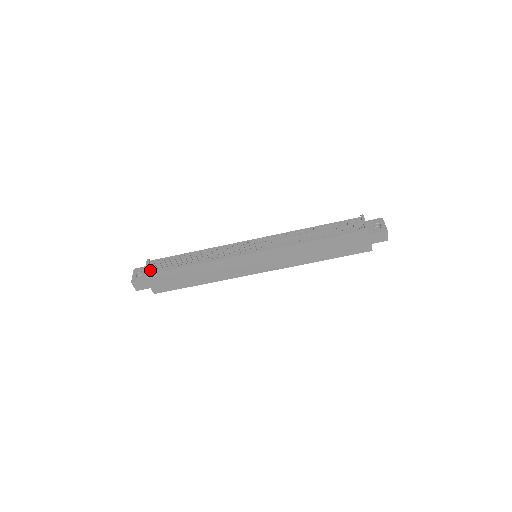
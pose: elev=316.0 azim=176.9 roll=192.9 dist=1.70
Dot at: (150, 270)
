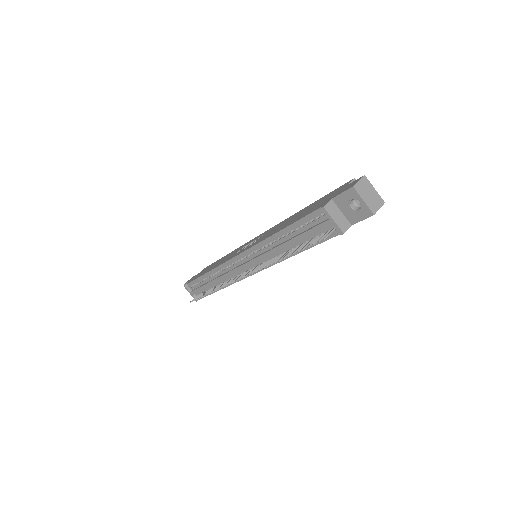
Dot at: (196, 296)
